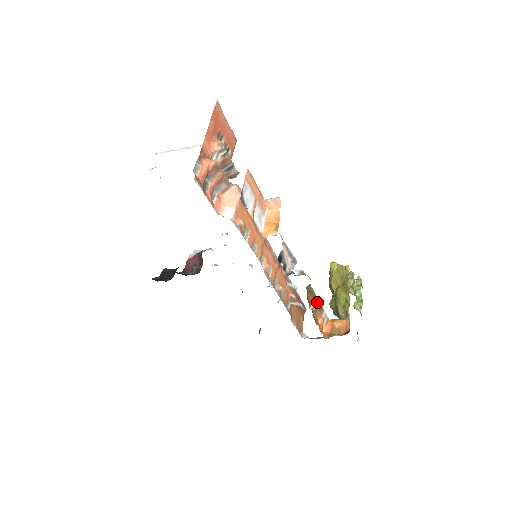
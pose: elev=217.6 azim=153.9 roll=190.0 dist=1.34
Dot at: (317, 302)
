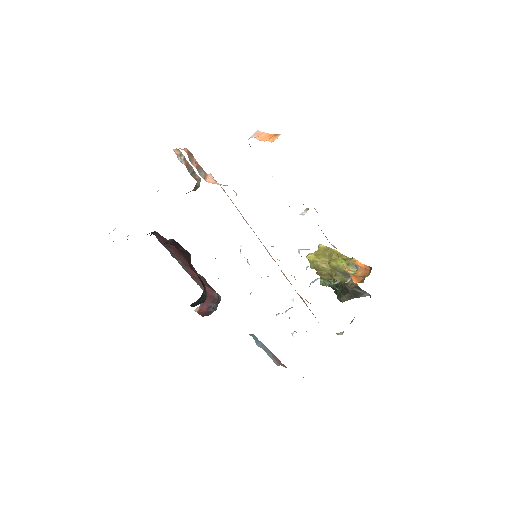
Dot at: occluded
